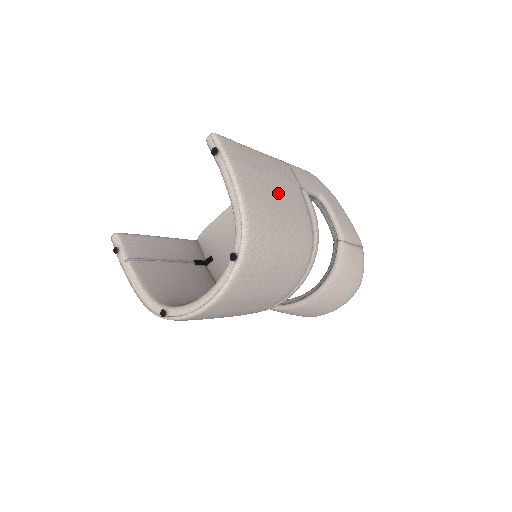
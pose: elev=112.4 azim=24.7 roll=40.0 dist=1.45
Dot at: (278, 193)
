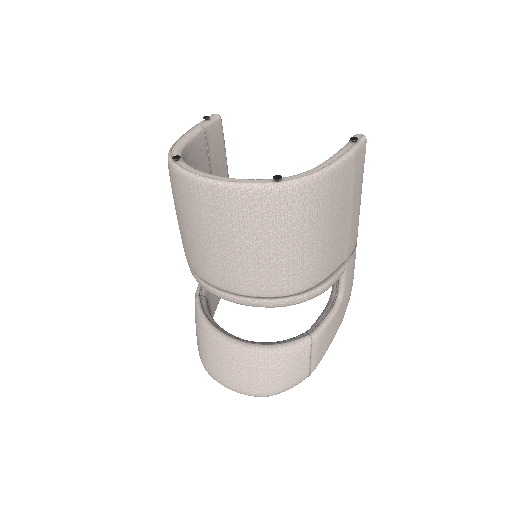
Dot at: (341, 223)
